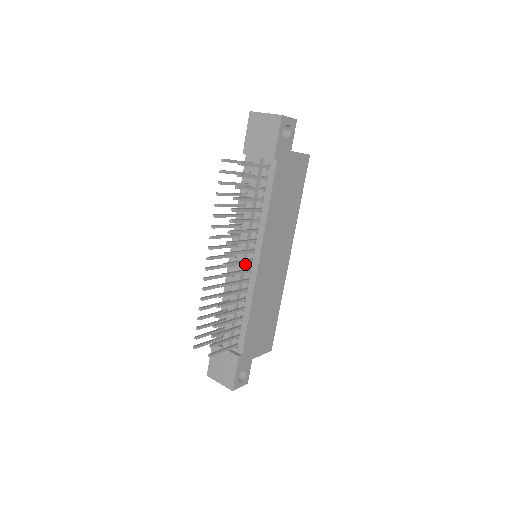
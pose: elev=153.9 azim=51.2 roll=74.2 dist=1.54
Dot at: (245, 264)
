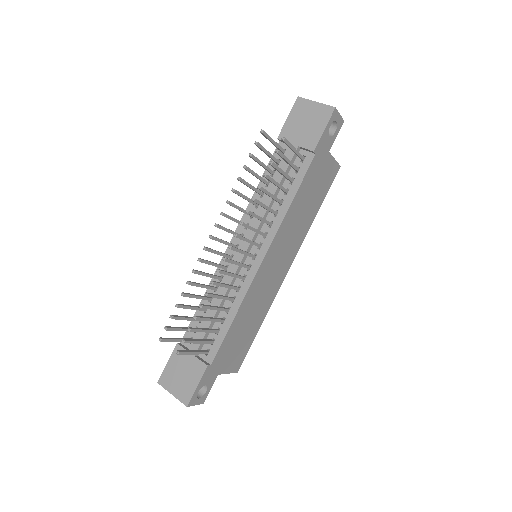
Dot at: (245, 259)
